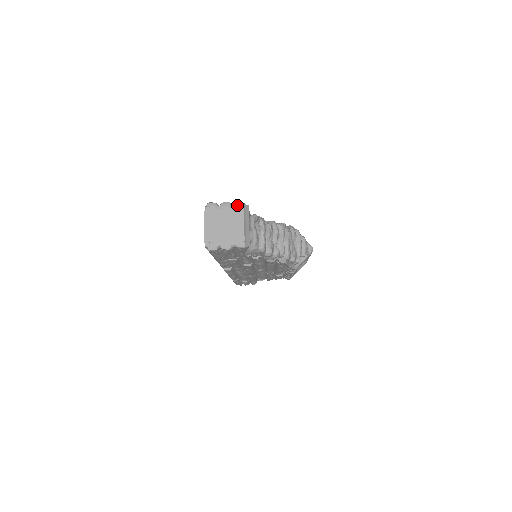
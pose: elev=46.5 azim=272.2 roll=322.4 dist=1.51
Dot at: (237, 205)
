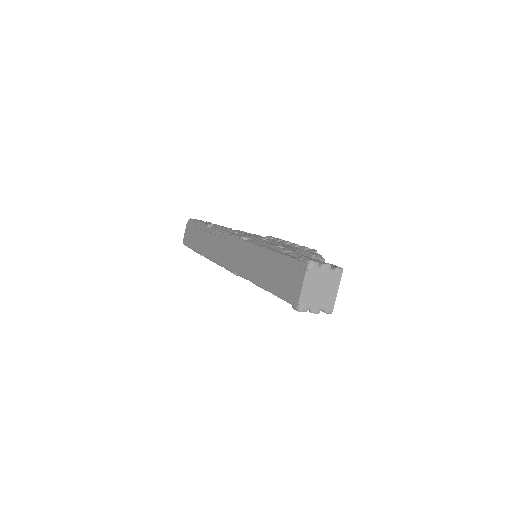
Dot at: (337, 270)
